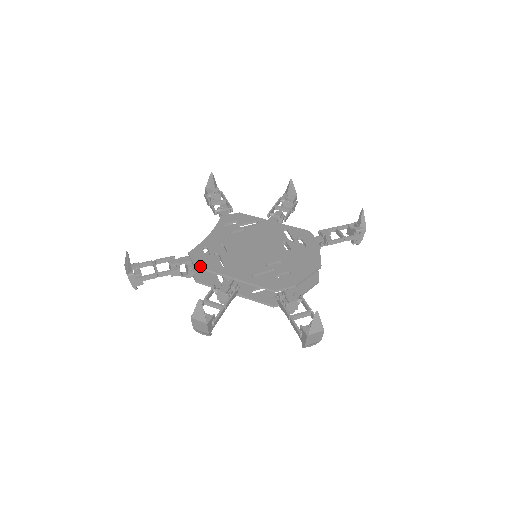
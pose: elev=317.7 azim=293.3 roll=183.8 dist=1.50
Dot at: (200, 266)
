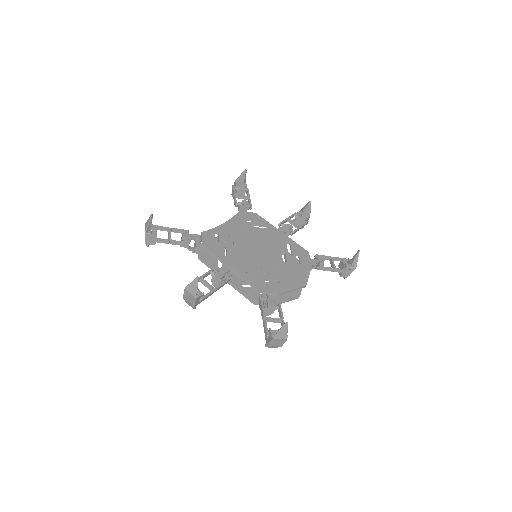
Dot at: (207, 248)
